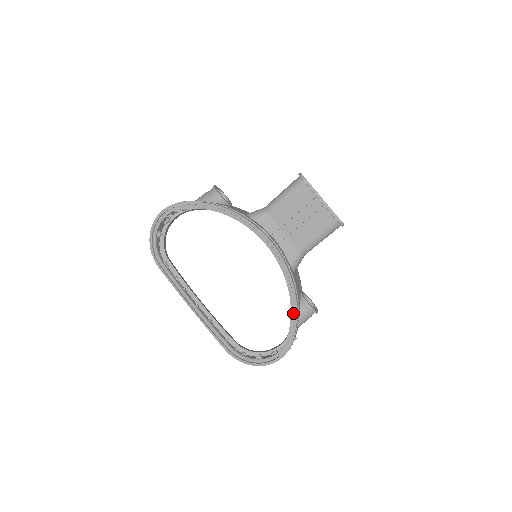
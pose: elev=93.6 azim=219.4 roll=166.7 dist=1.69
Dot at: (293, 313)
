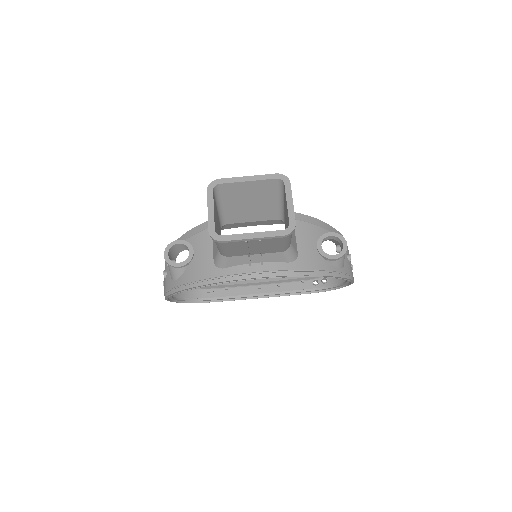
Dot at: occluded
